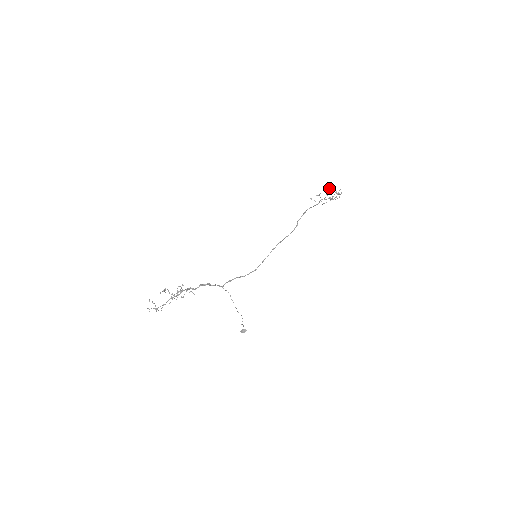
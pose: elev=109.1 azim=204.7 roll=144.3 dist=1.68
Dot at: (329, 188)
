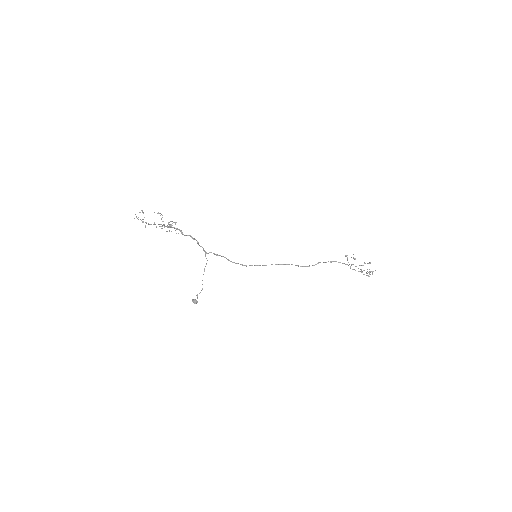
Dot at: occluded
